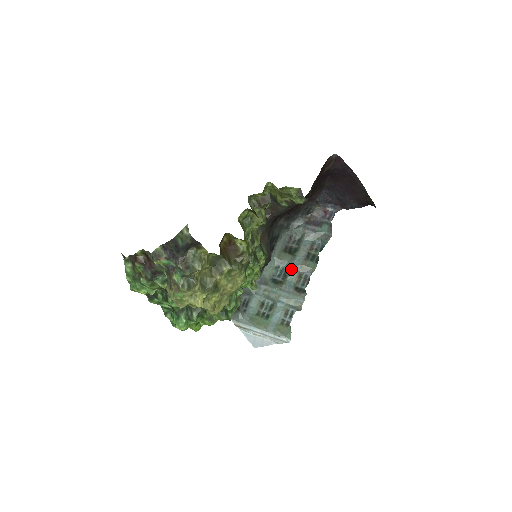
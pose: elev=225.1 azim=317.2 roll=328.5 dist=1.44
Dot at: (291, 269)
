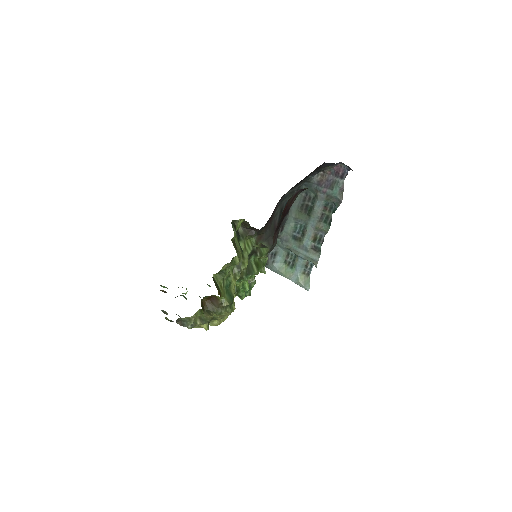
Dot at: (307, 230)
